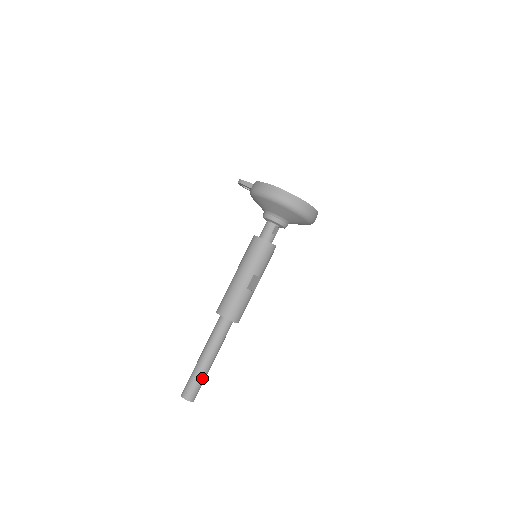
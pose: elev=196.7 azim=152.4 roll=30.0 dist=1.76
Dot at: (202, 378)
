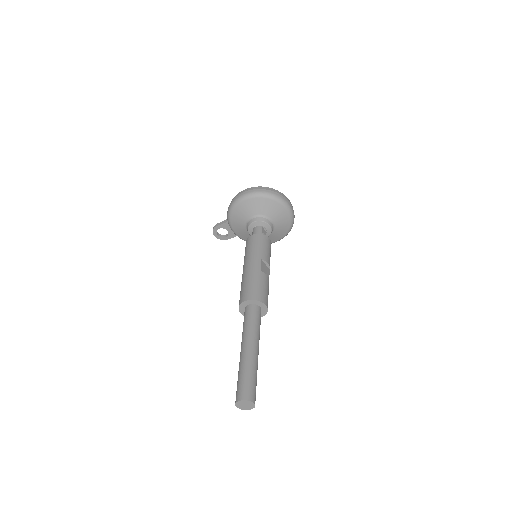
Dot at: (253, 370)
